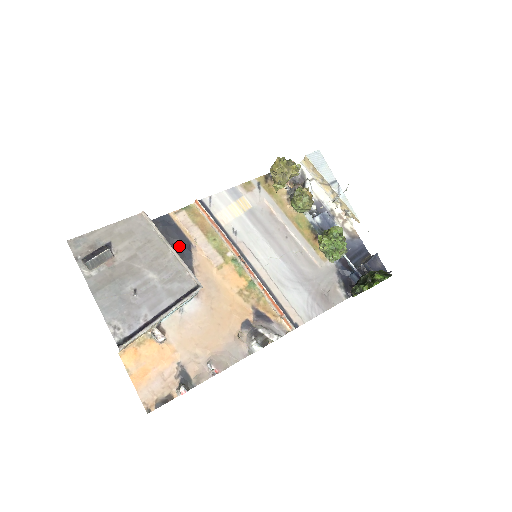
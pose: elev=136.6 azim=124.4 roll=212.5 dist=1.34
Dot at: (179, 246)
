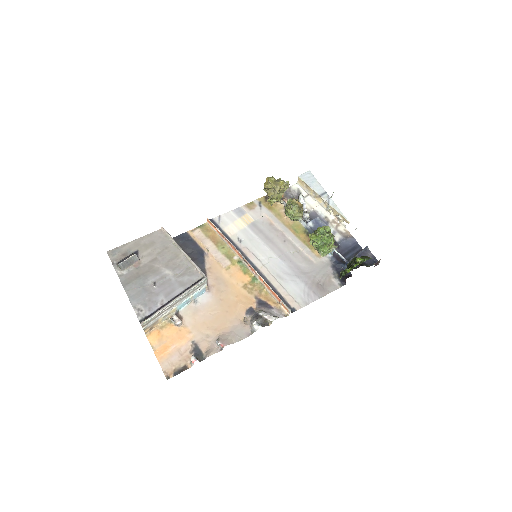
Dot at: (195, 254)
